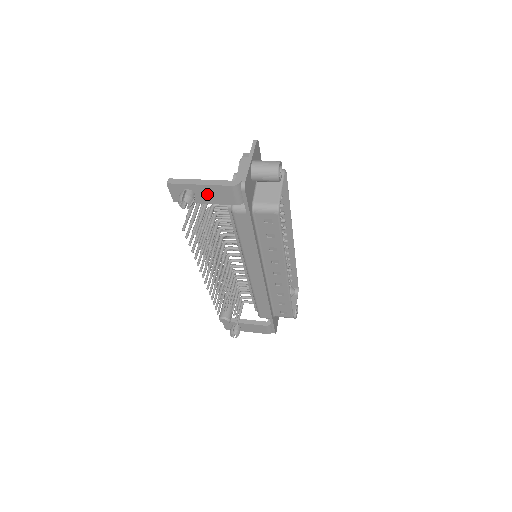
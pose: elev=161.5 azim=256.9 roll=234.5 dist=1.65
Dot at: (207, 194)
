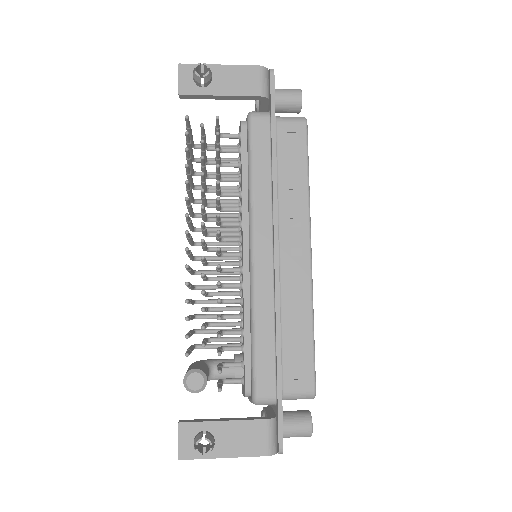
Dot at: (226, 80)
